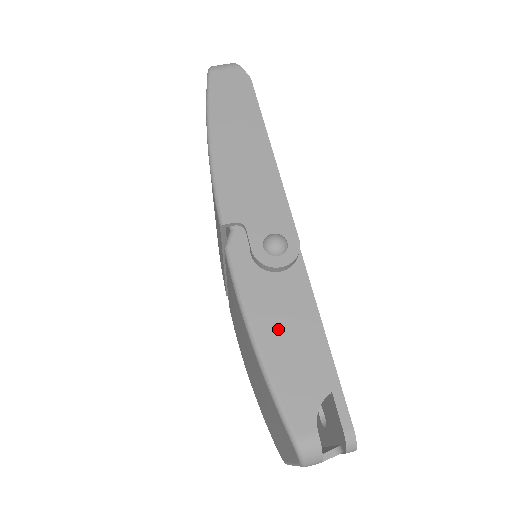
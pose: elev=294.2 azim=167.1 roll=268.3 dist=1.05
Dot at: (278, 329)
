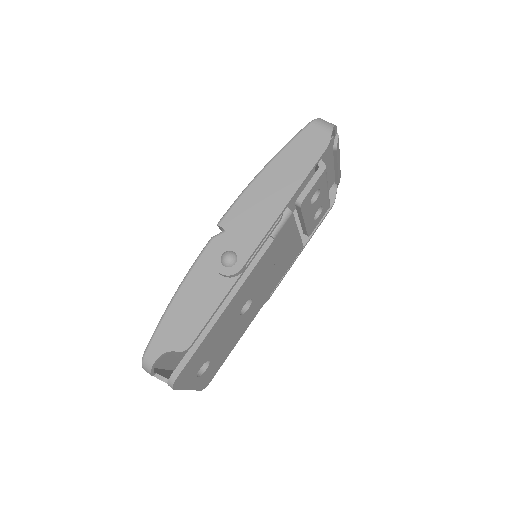
Dot at: (189, 301)
